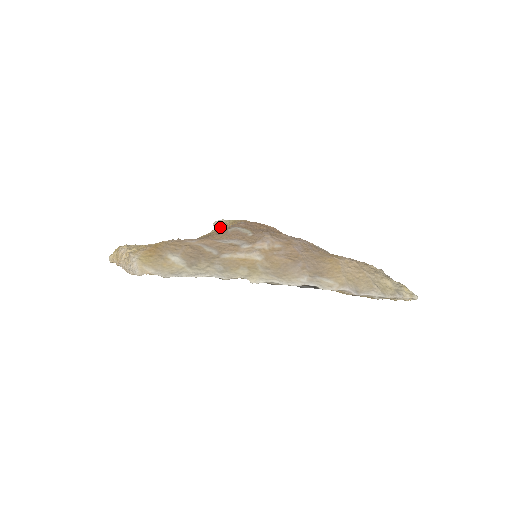
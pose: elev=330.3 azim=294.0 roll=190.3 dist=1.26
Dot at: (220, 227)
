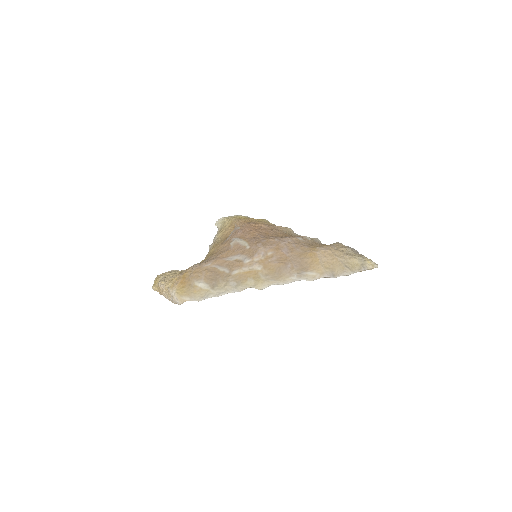
Dot at: (222, 231)
